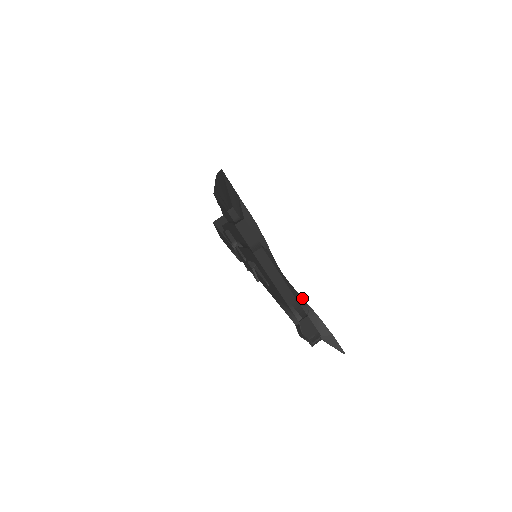
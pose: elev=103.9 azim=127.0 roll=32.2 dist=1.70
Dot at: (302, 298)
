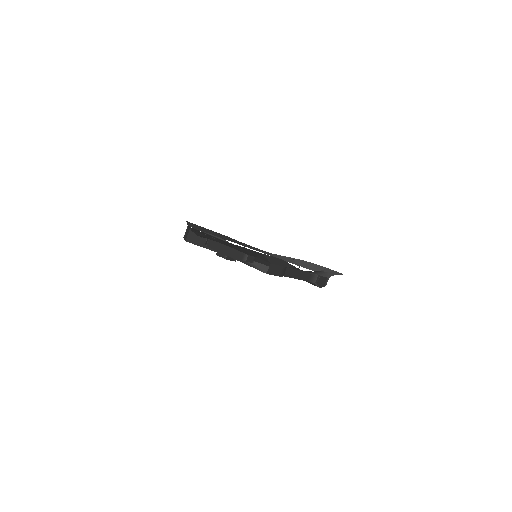
Dot at: occluded
